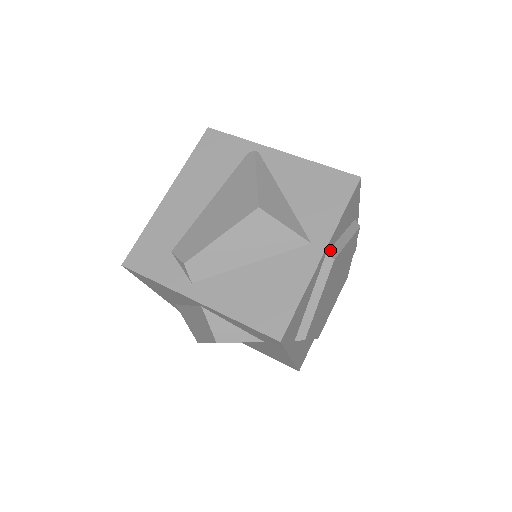
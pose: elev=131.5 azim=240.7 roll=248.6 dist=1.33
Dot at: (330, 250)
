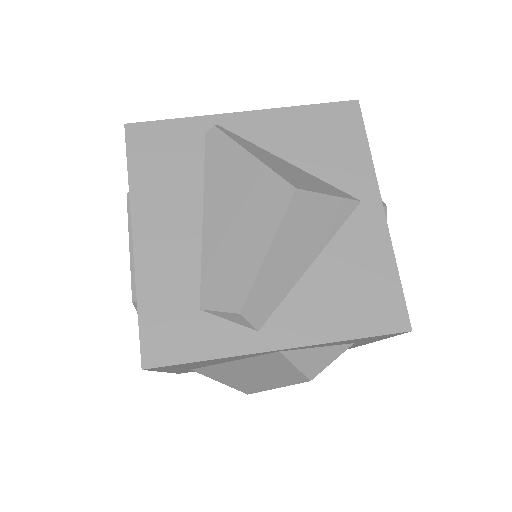
Dot at: occluded
